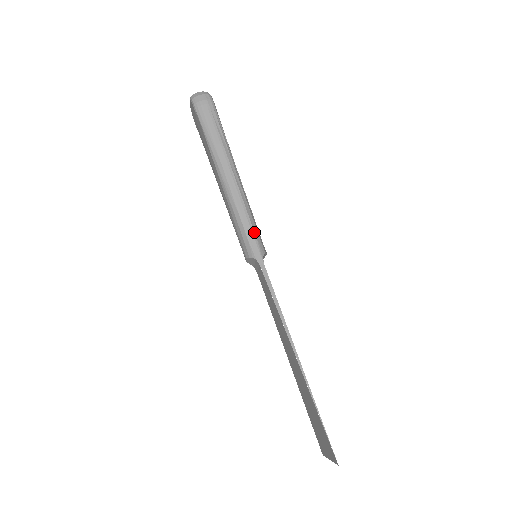
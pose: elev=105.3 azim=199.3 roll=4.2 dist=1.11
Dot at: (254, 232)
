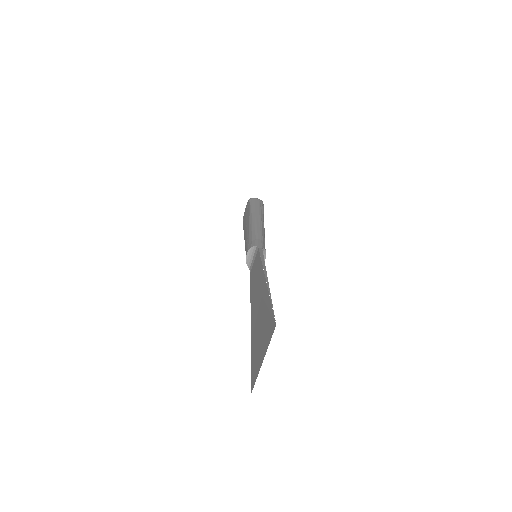
Dot at: (262, 239)
